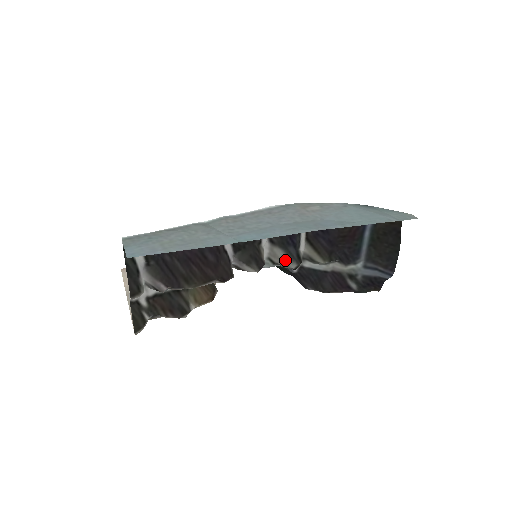
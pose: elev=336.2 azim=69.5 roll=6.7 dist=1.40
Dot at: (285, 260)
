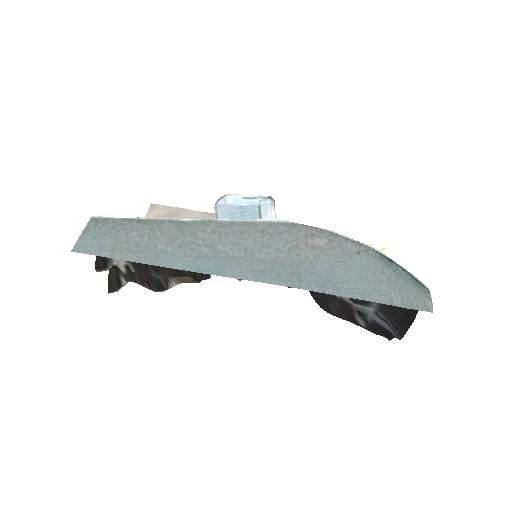
Dot at: occluded
